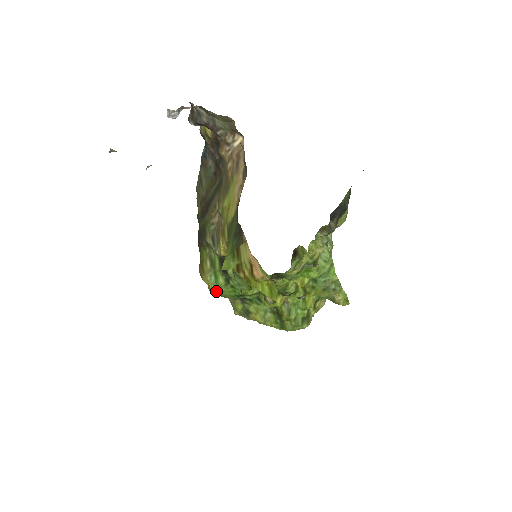
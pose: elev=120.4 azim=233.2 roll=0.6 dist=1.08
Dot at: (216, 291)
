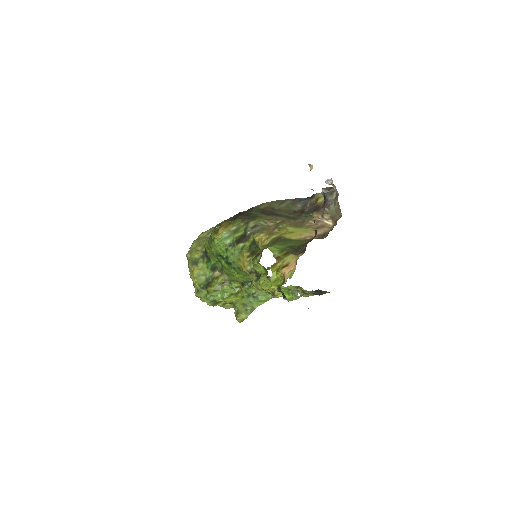
Dot at: (217, 240)
